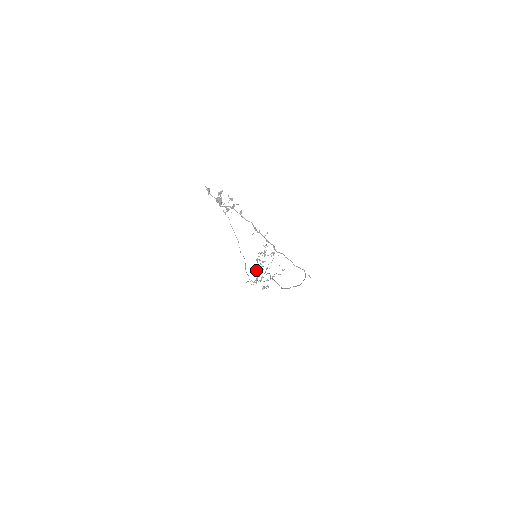
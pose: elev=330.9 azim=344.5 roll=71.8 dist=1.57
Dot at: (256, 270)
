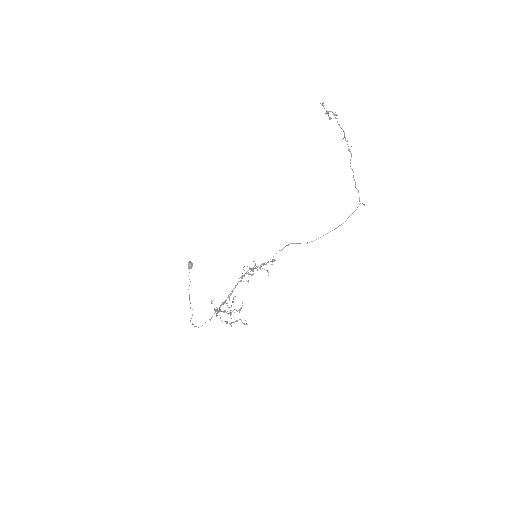
Dot at: (220, 305)
